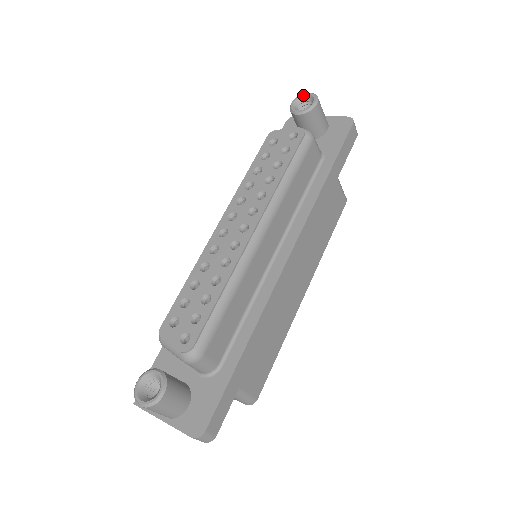
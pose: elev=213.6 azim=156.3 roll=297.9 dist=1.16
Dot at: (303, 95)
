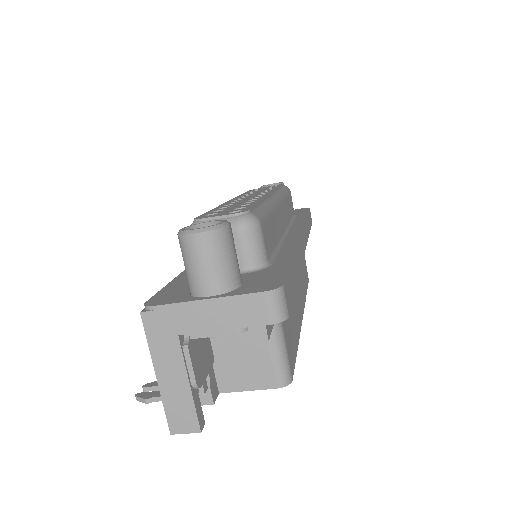
Dot at: (269, 184)
